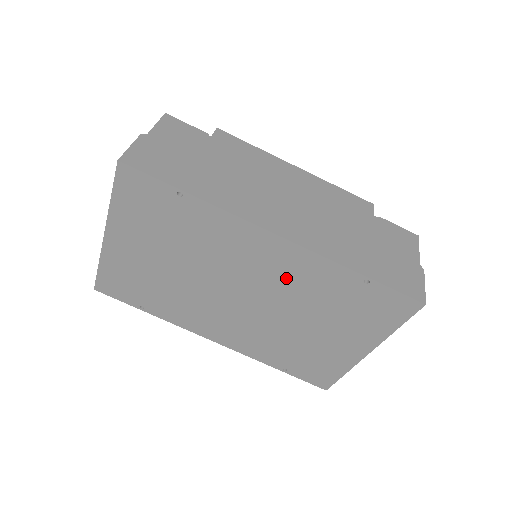
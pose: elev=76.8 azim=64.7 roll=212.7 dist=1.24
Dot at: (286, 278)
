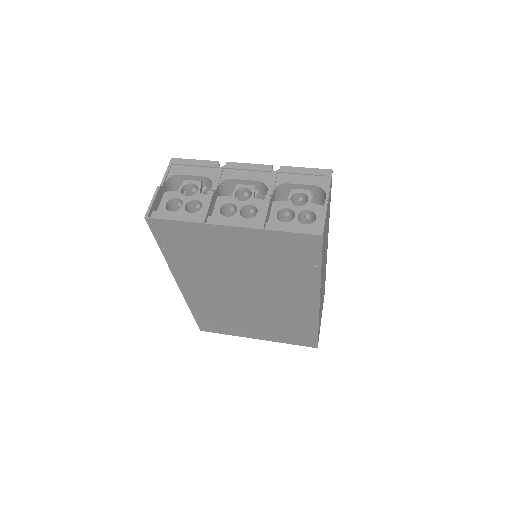
Dot at: (286, 309)
